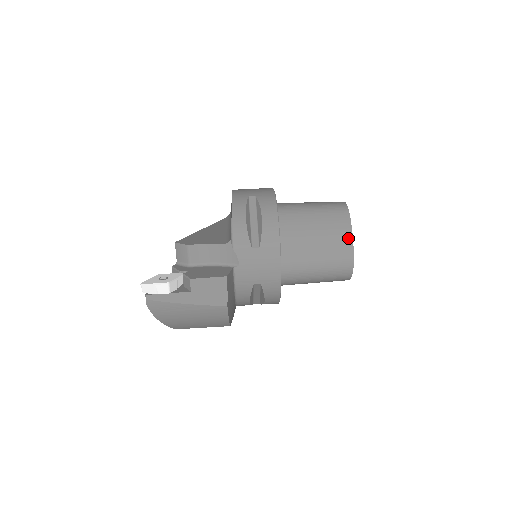
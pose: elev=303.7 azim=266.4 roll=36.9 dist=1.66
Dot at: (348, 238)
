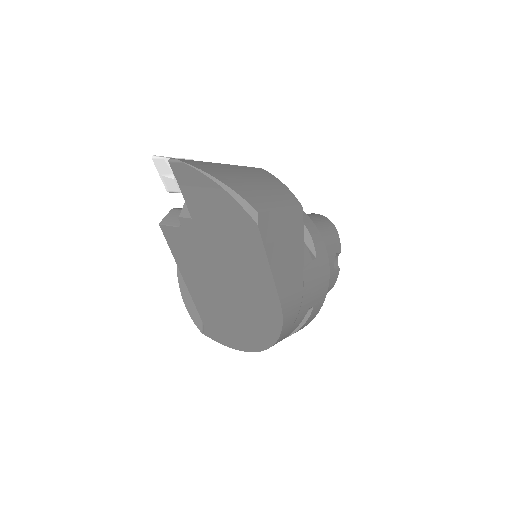
Dot at: occluded
